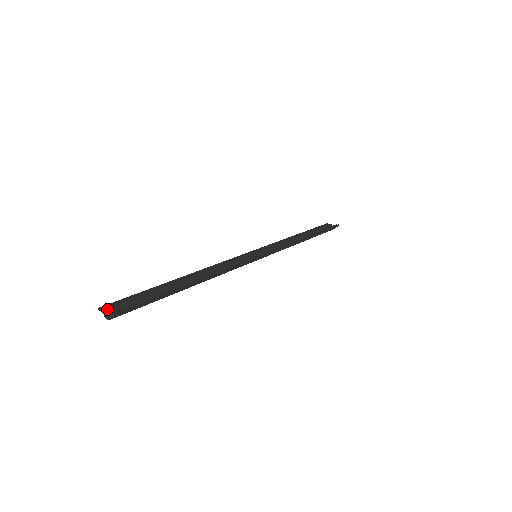
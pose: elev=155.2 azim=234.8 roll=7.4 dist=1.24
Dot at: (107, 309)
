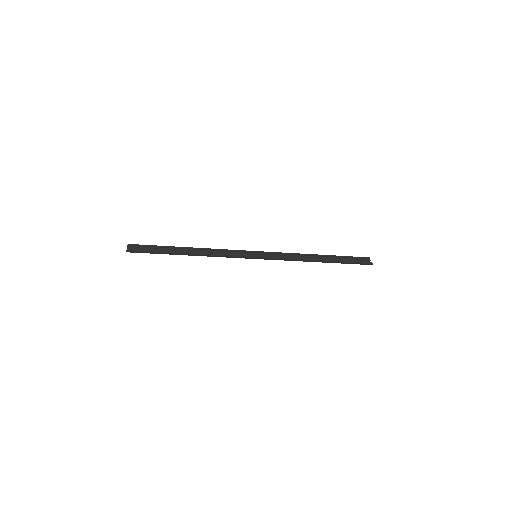
Dot at: (130, 247)
